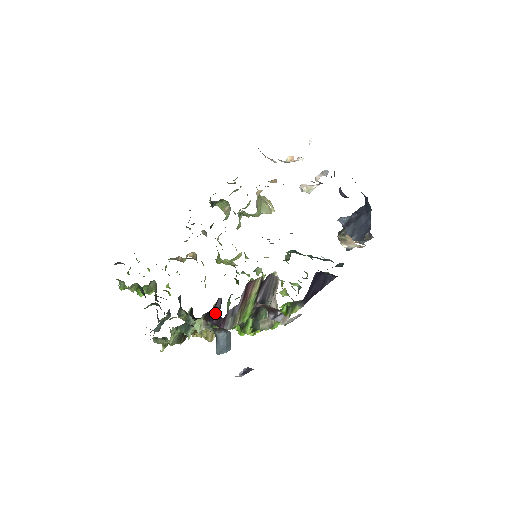
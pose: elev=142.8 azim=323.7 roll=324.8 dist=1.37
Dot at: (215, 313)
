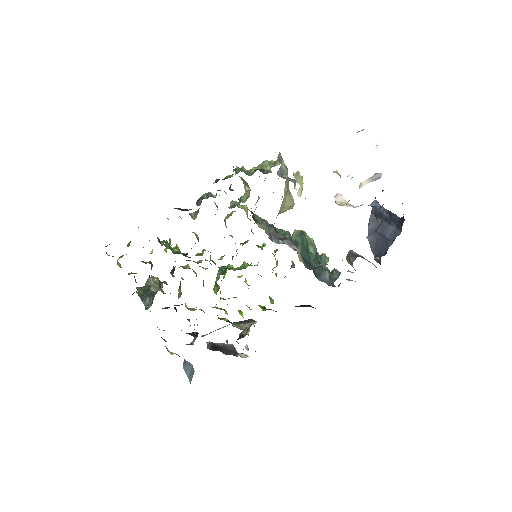
Dot at: (192, 333)
